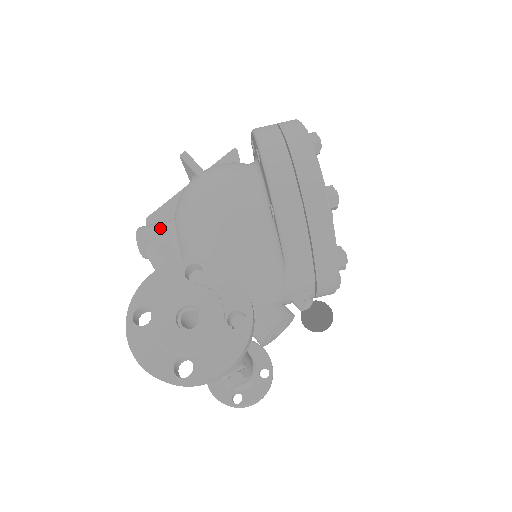
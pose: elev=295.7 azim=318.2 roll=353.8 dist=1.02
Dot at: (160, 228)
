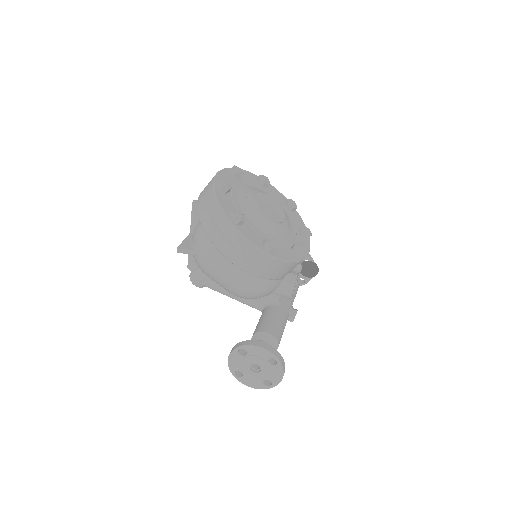
Dot at: (200, 275)
